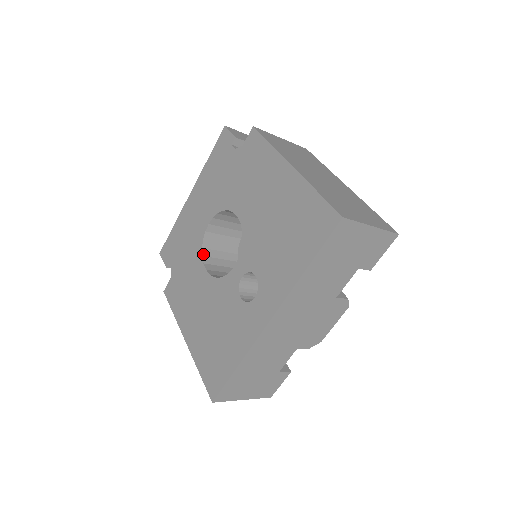
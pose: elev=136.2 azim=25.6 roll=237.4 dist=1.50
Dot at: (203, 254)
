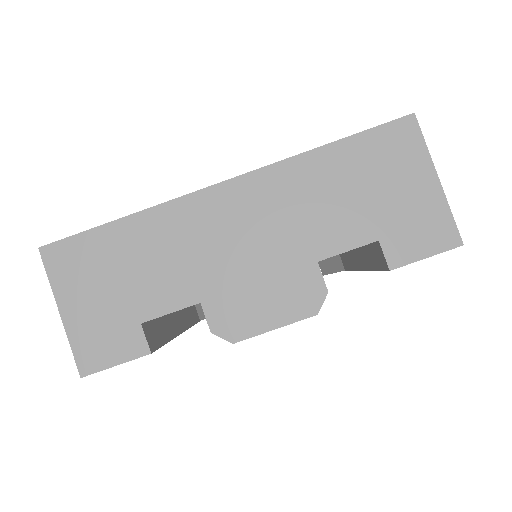
Dot at: occluded
